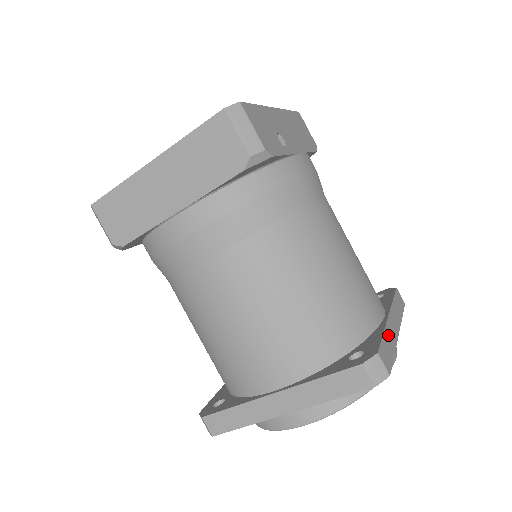
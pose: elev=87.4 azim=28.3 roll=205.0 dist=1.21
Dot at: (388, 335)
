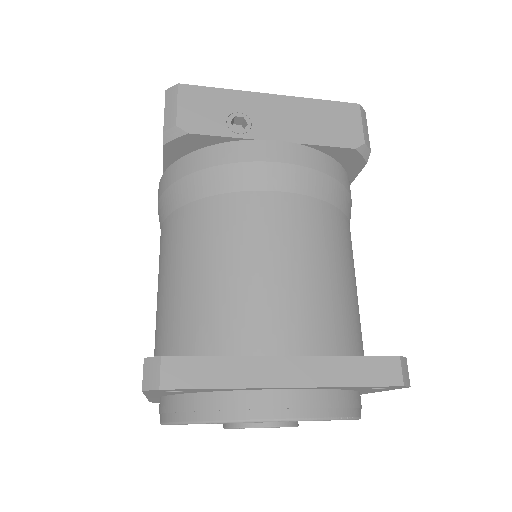
Dot at: (236, 366)
